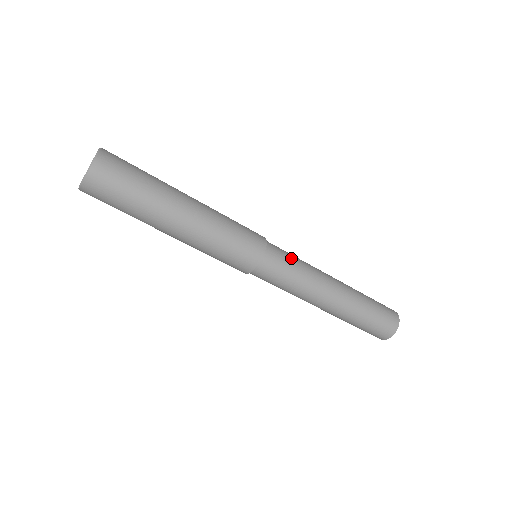
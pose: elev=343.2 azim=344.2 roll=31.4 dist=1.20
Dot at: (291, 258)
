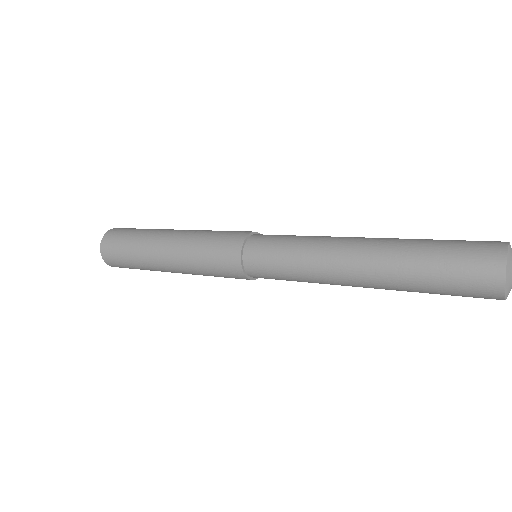
Dot at: (287, 235)
